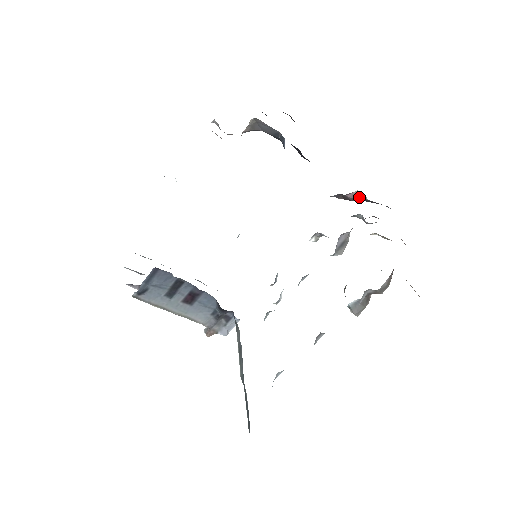
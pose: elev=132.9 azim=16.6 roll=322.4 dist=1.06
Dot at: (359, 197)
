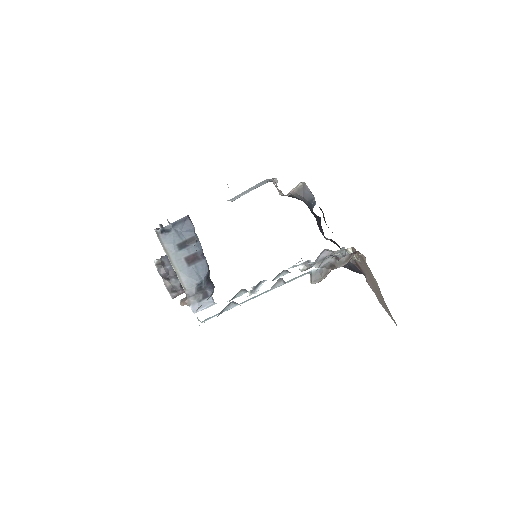
Dot at: occluded
